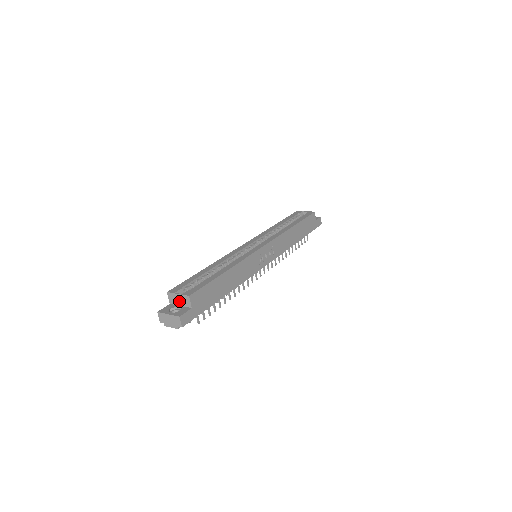
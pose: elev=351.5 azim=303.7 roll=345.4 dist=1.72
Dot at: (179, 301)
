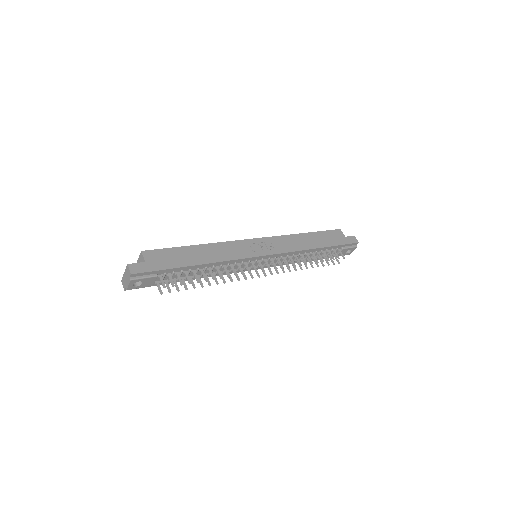
Dot at: occluded
